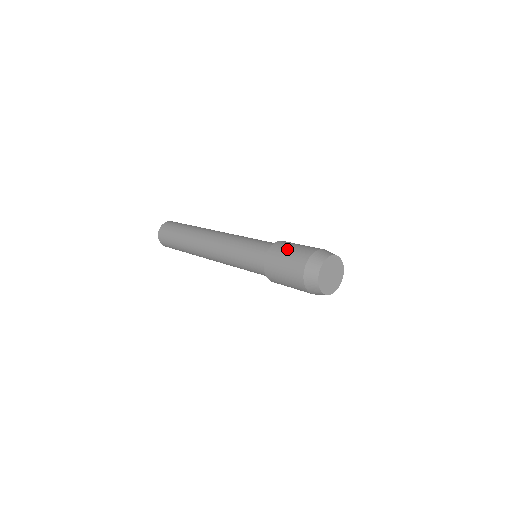
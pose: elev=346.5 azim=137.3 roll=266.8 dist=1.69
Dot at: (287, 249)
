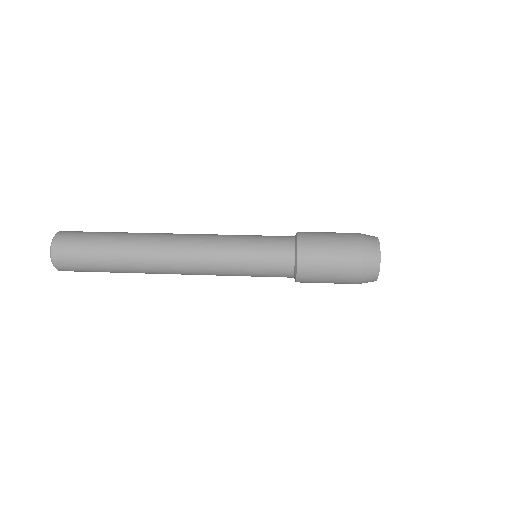
Dot at: (324, 238)
